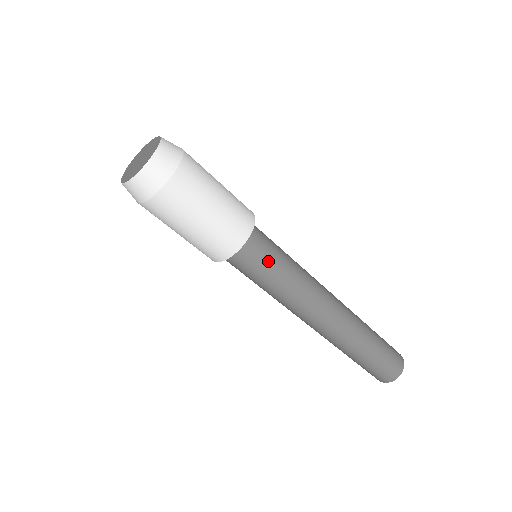
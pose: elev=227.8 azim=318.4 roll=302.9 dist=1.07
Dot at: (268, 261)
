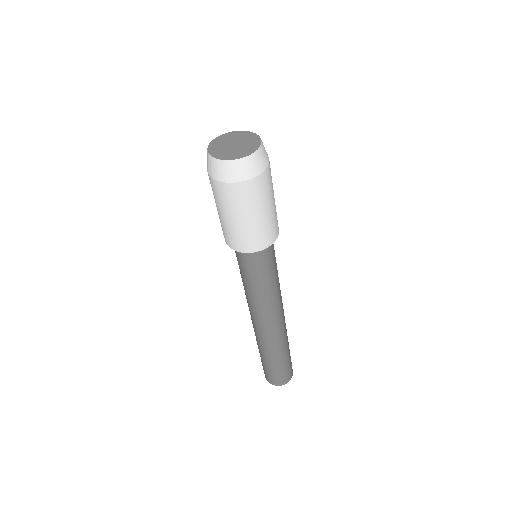
Dot at: (267, 267)
